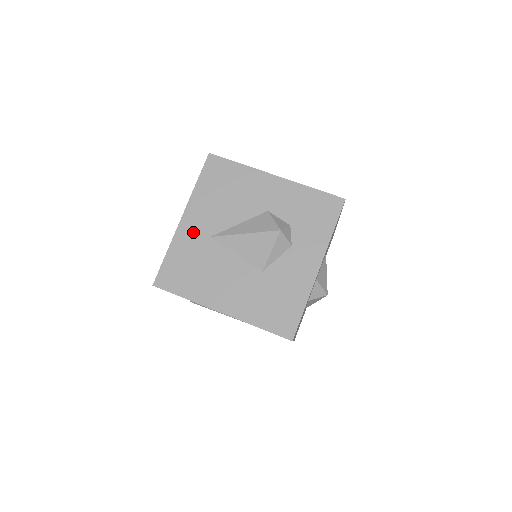
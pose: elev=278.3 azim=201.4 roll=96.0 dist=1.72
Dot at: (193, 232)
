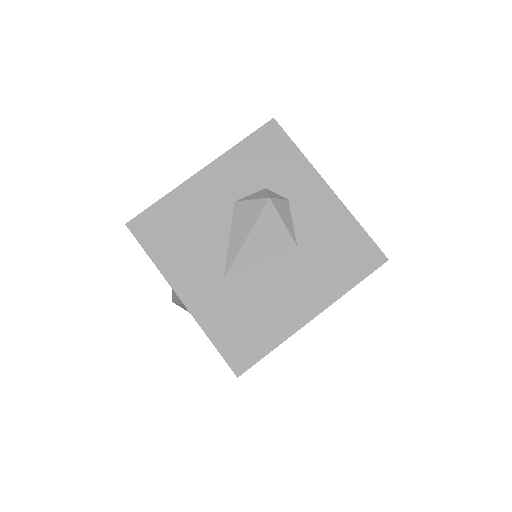
Dot at: (205, 295)
